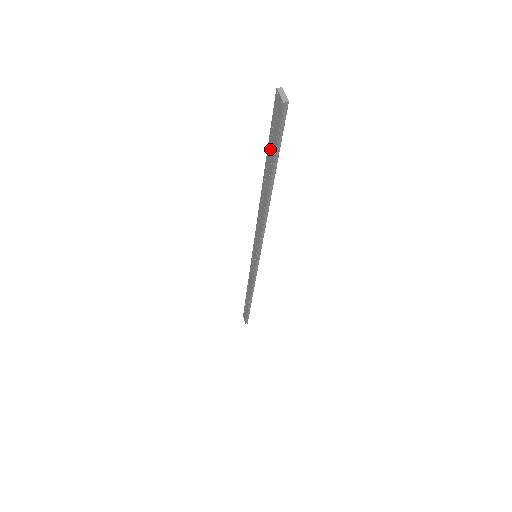
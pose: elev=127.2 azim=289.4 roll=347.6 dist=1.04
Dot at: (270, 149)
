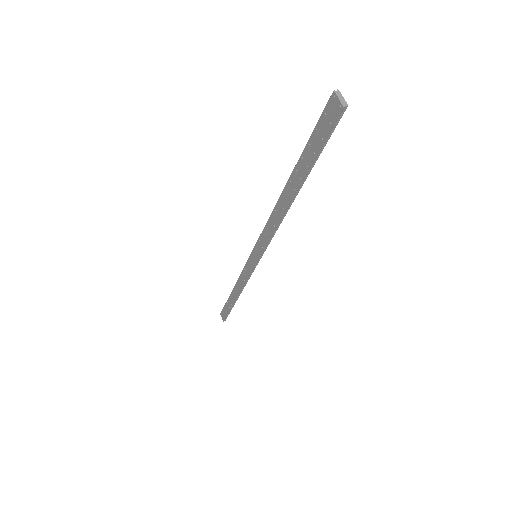
Dot at: (308, 151)
